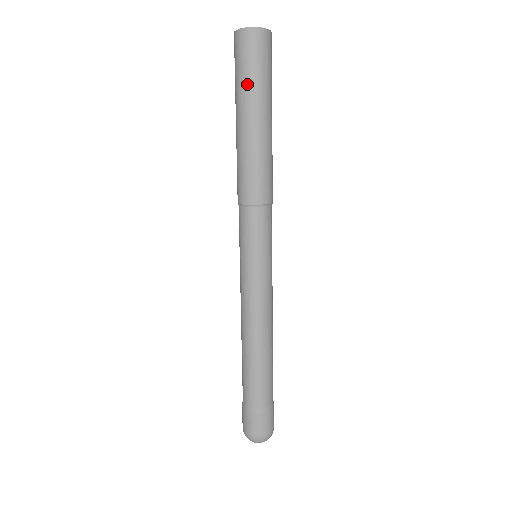
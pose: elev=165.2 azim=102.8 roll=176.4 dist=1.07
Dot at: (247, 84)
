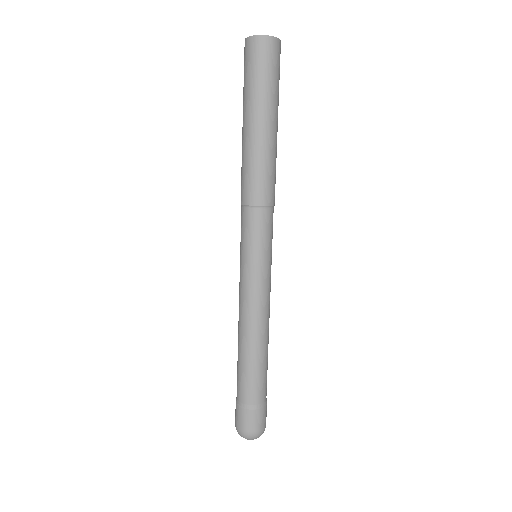
Dot at: (247, 90)
